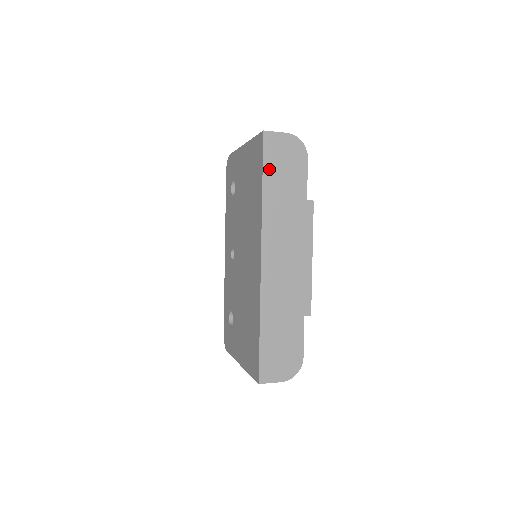
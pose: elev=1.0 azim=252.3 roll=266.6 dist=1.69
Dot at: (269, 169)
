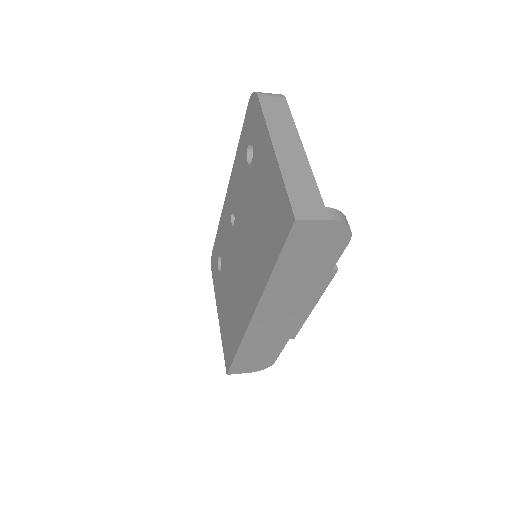
Dot at: (289, 254)
